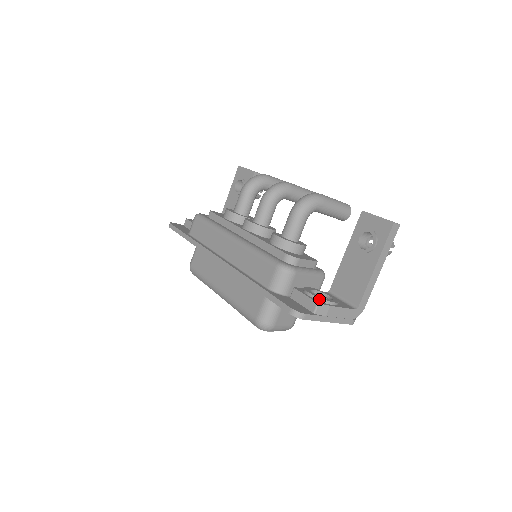
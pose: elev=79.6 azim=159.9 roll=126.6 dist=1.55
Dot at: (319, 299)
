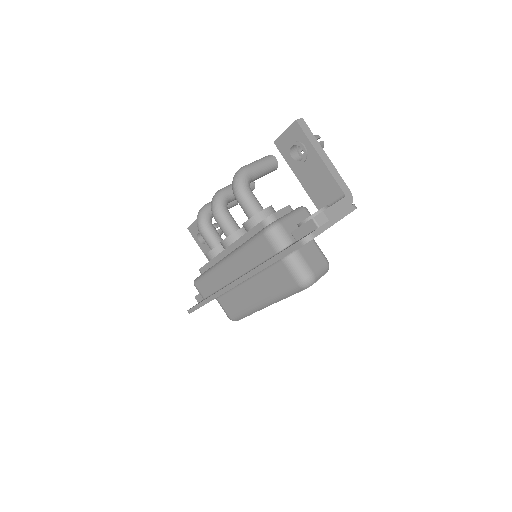
Dot at: (311, 217)
